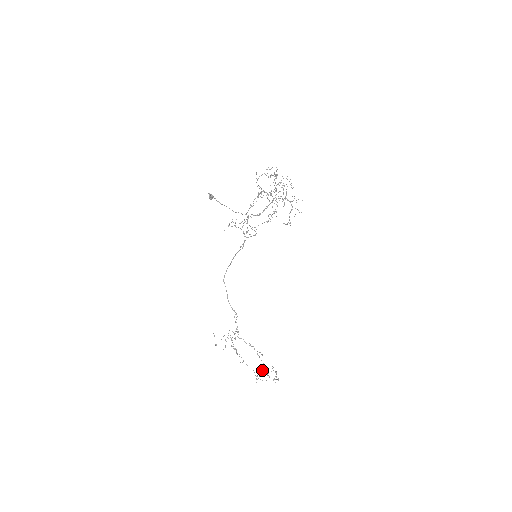
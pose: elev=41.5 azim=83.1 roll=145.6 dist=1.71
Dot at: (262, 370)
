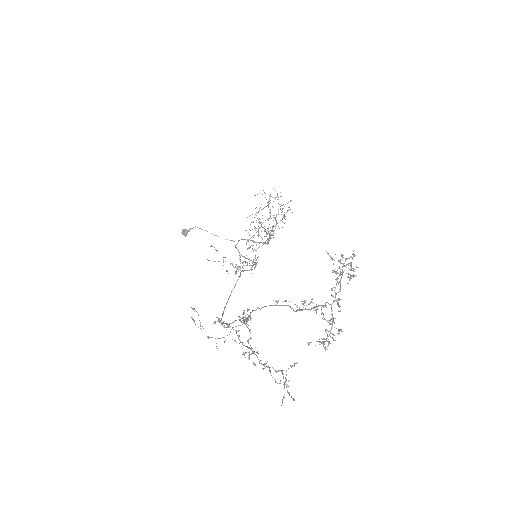
Dot at: (321, 309)
